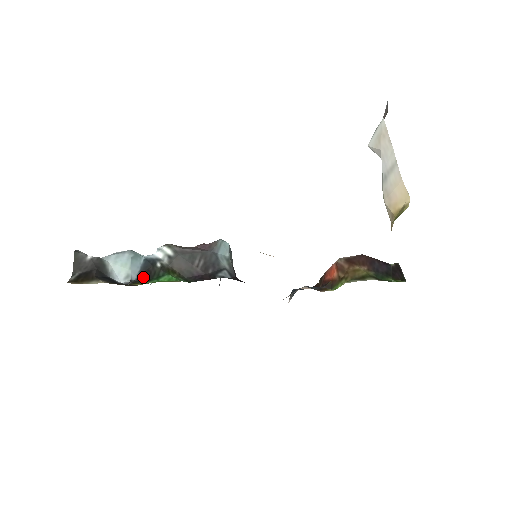
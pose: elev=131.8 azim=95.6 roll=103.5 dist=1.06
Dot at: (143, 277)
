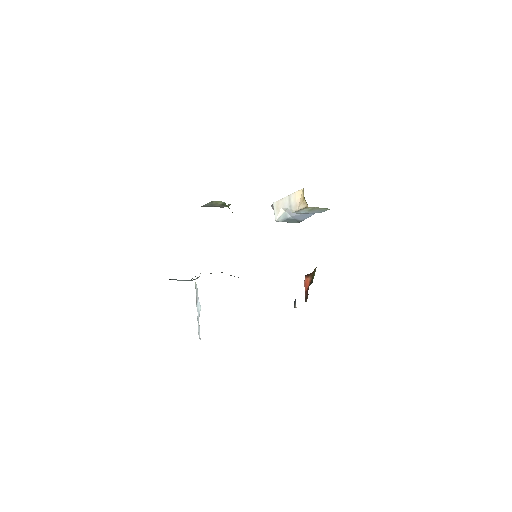
Dot at: occluded
